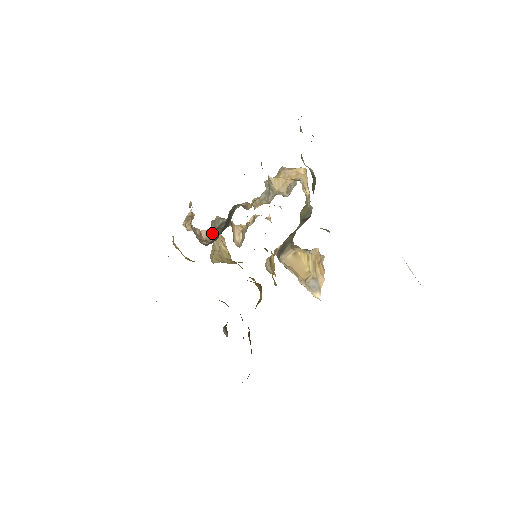
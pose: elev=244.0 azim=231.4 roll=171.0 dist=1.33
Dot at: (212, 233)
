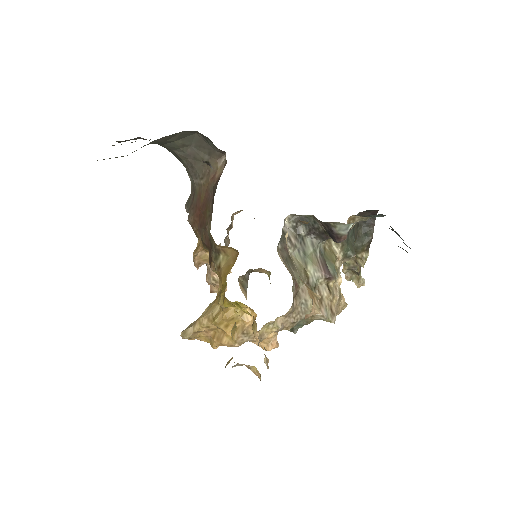
Dot at: occluded
